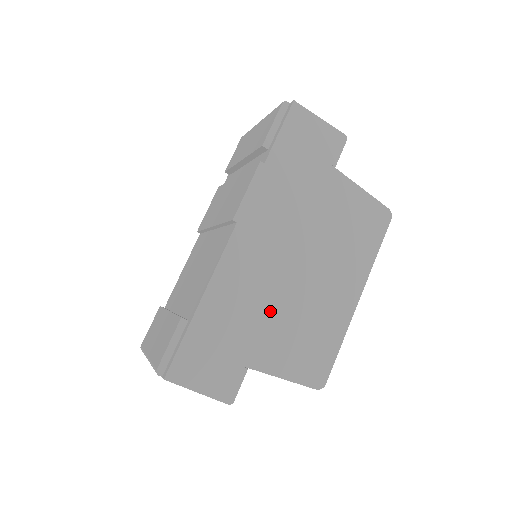
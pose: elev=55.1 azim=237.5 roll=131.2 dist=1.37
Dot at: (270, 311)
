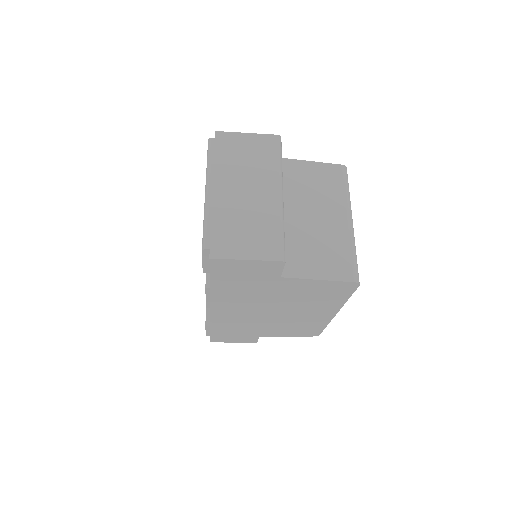
Dot at: (261, 325)
